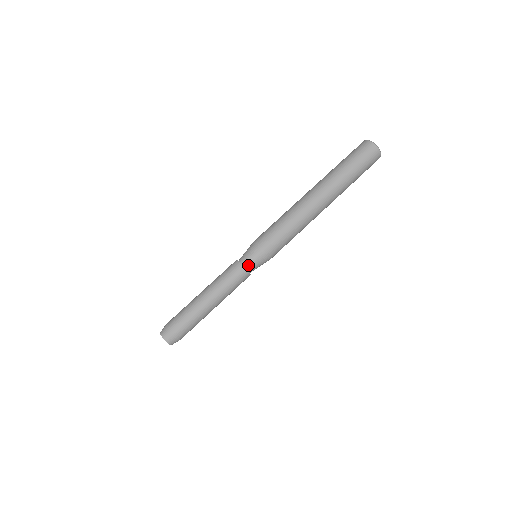
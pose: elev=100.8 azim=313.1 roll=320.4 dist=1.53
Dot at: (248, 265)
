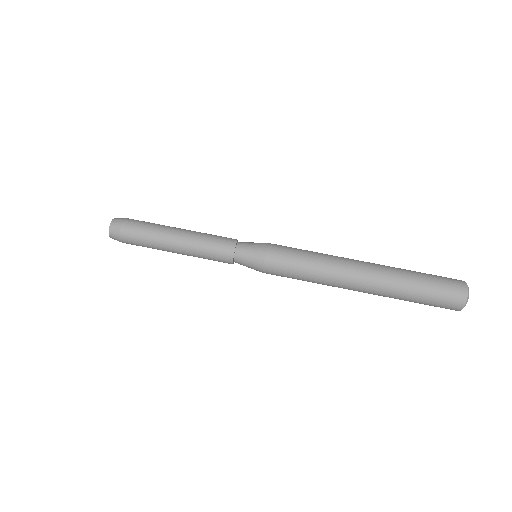
Dot at: (238, 262)
